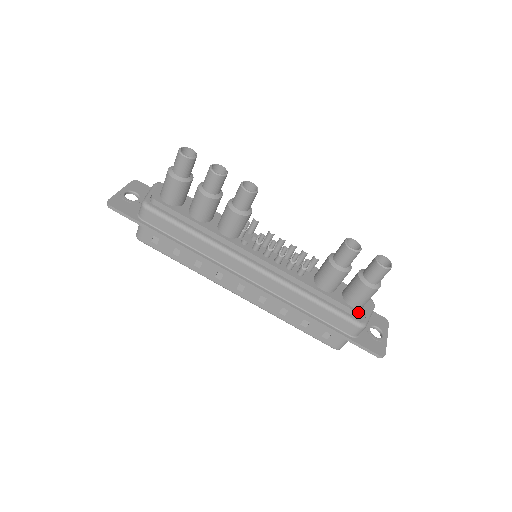
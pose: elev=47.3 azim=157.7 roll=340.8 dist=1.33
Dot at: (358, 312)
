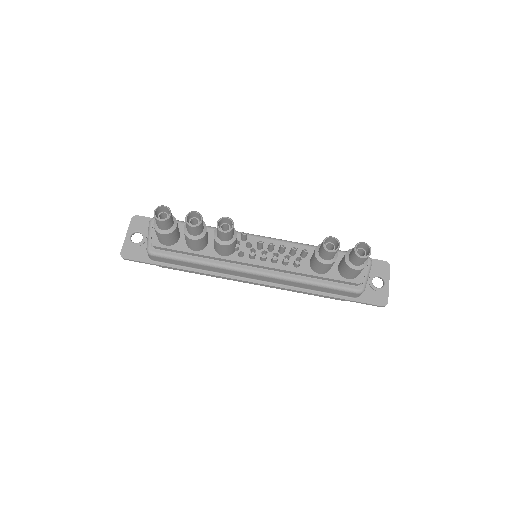
Dot at: (354, 282)
